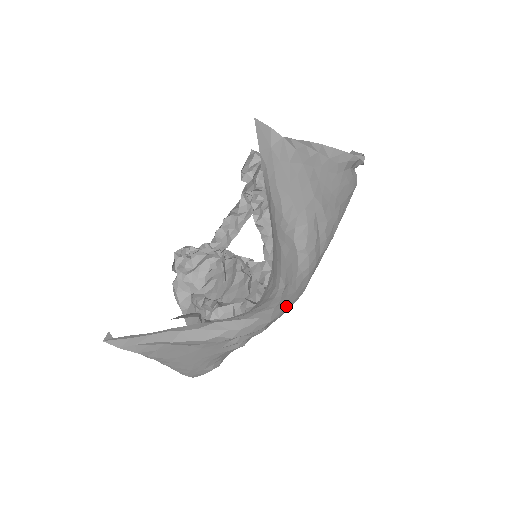
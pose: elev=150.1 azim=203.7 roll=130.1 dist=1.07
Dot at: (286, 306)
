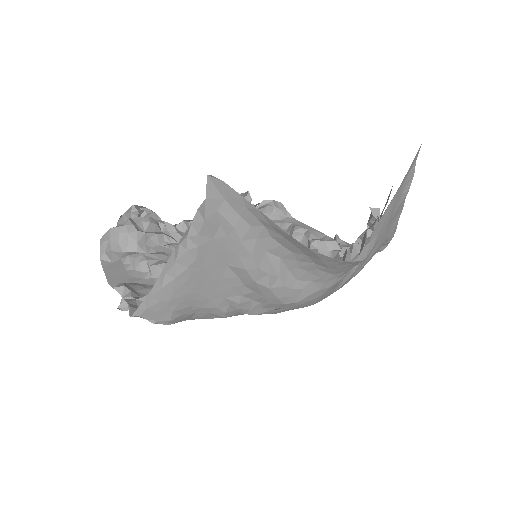
Dot at: (314, 300)
